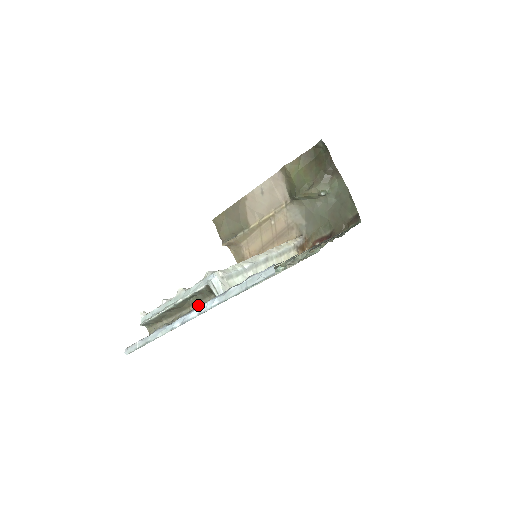
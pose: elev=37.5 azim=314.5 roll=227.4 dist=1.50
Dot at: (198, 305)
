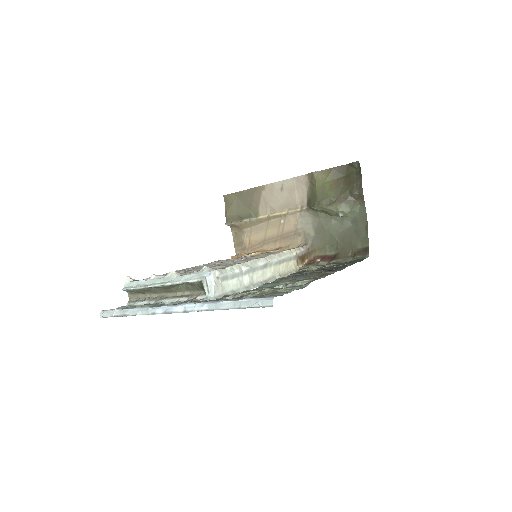
Dot at: (185, 293)
